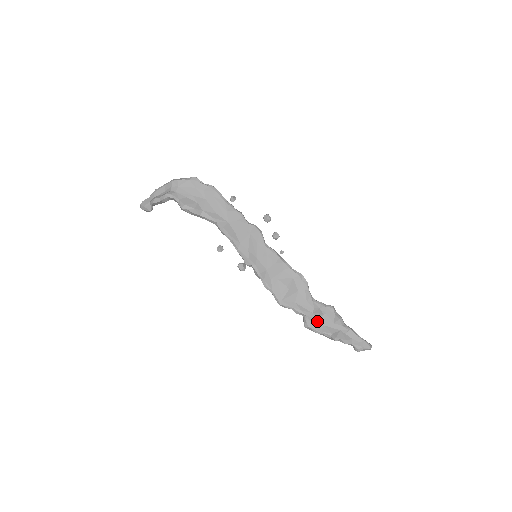
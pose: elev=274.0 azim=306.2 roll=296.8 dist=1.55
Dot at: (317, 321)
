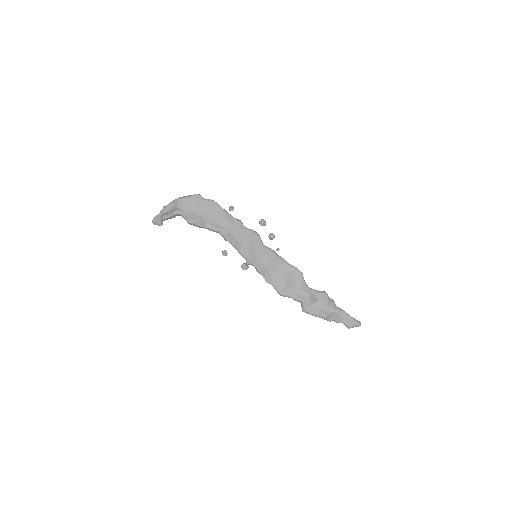
Dot at: (313, 306)
